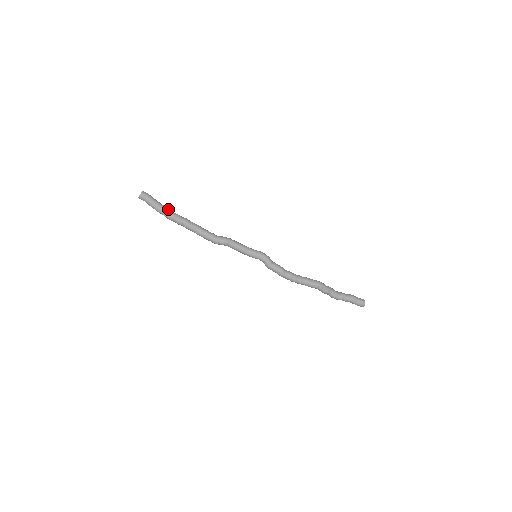
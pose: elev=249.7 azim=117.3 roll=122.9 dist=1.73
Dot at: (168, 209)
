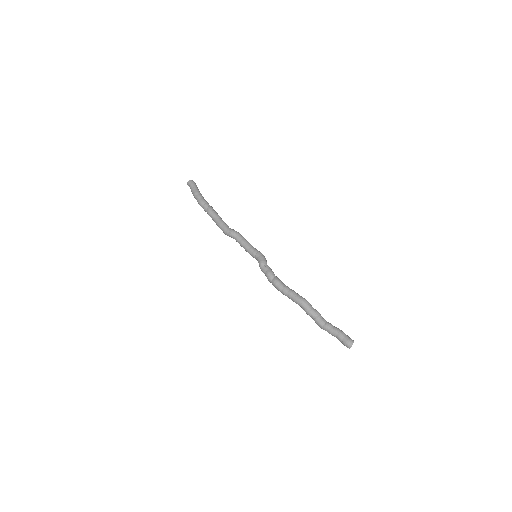
Dot at: (201, 196)
